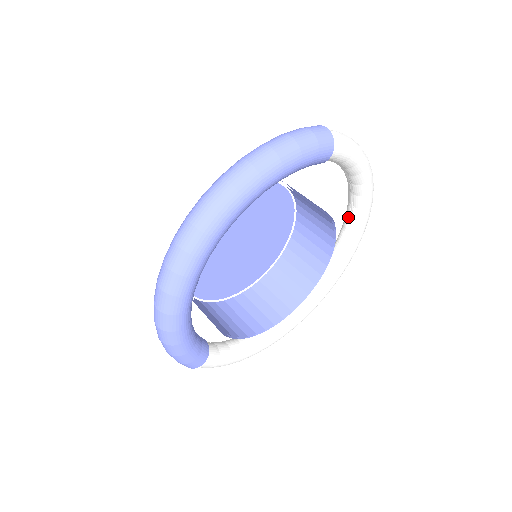
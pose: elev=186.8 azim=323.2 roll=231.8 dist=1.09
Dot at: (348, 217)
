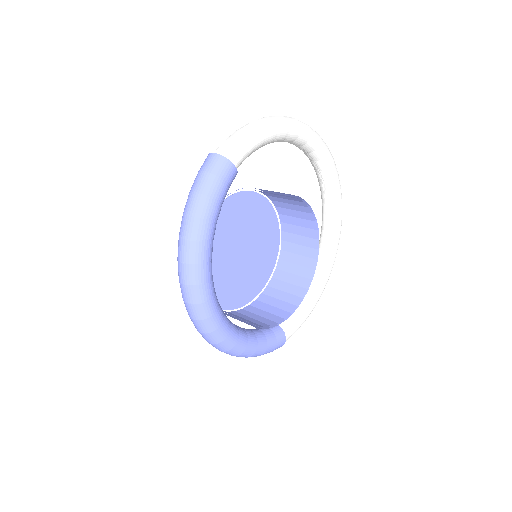
Dot at: (304, 153)
